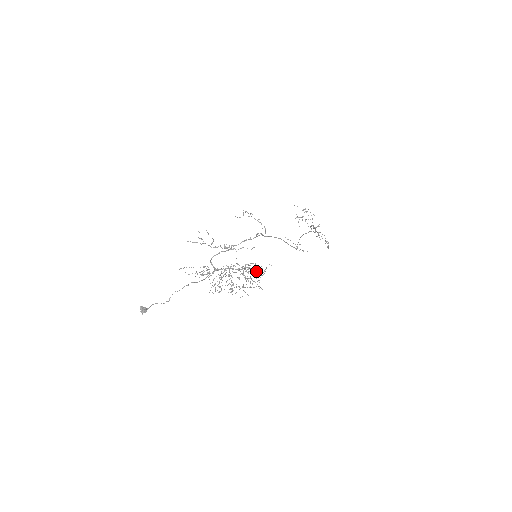
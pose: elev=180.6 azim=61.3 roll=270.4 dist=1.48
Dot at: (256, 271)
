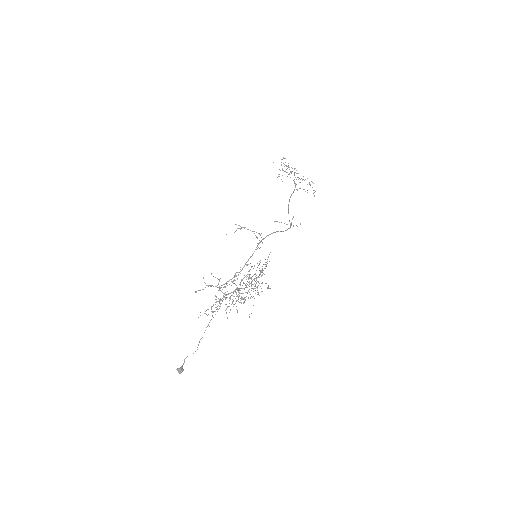
Dot at: occluded
